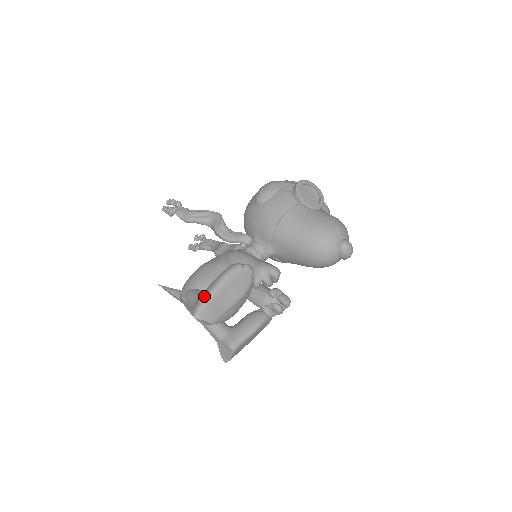
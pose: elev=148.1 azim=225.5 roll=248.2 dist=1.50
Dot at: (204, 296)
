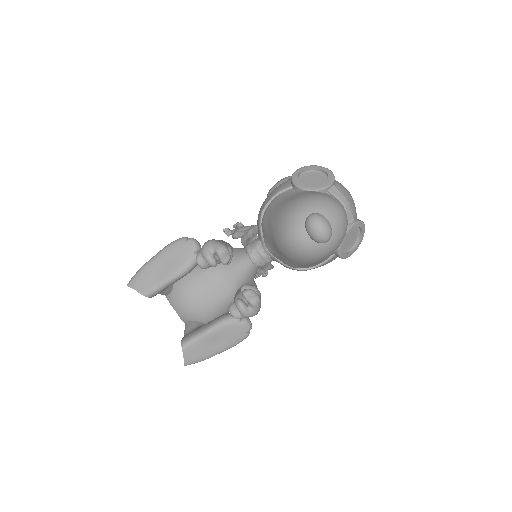
Dot at: (143, 266)
